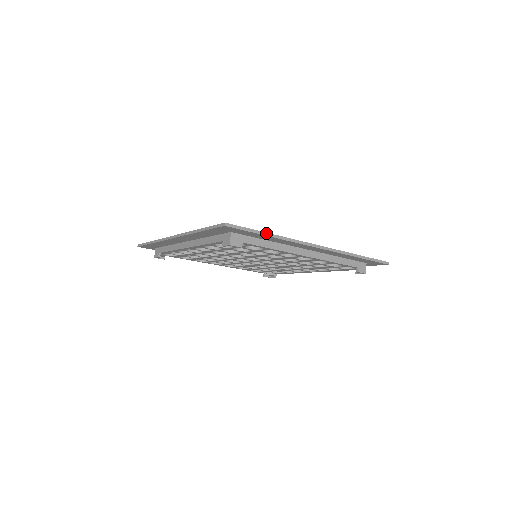
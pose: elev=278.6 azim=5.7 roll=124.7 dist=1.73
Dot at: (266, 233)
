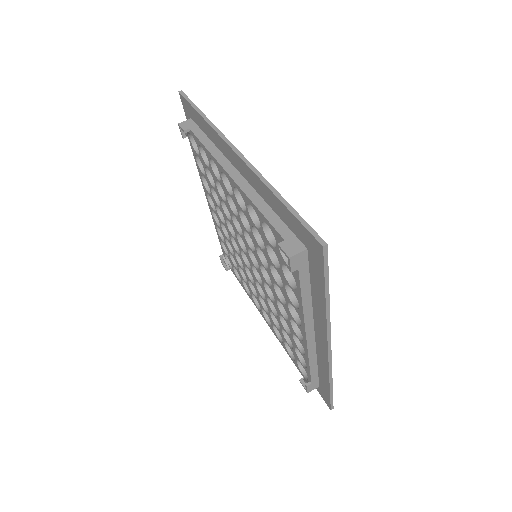
Dot at: (329, 294)
